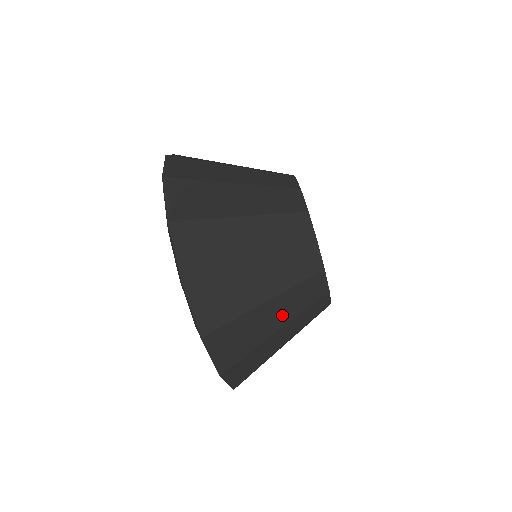
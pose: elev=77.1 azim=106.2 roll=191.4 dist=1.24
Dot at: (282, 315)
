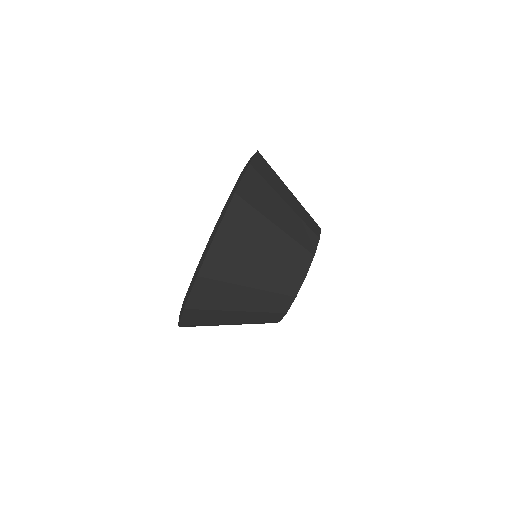
Dot at: (250, 303)
